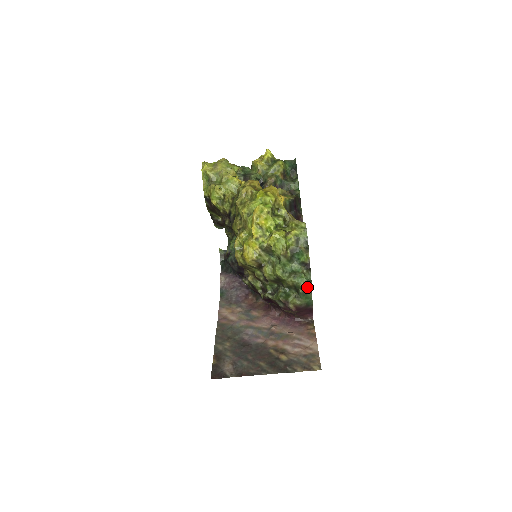
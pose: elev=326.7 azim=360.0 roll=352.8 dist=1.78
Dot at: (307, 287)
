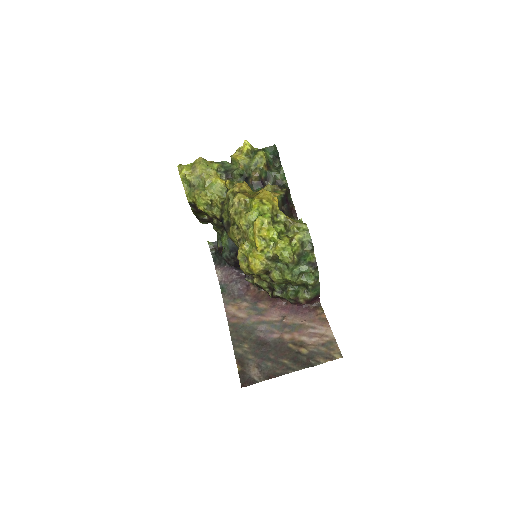
Dot at: (316, 283)
